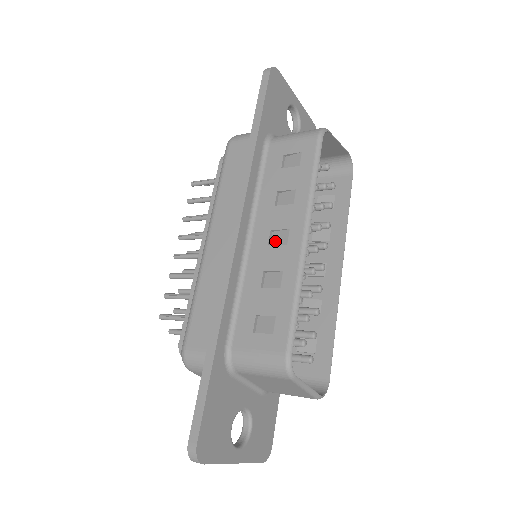
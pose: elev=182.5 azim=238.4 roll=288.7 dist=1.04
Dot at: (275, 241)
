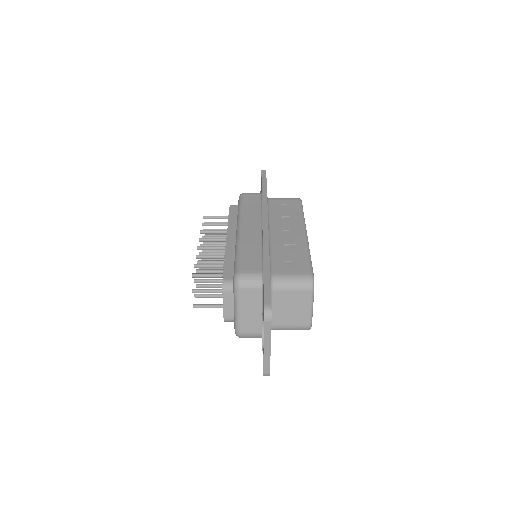
Dot at: (286, 234)
